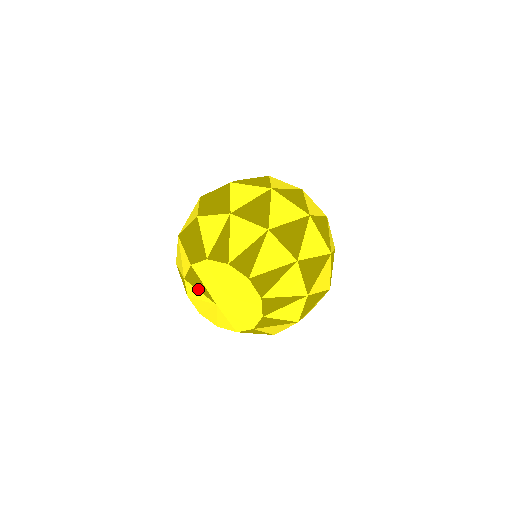
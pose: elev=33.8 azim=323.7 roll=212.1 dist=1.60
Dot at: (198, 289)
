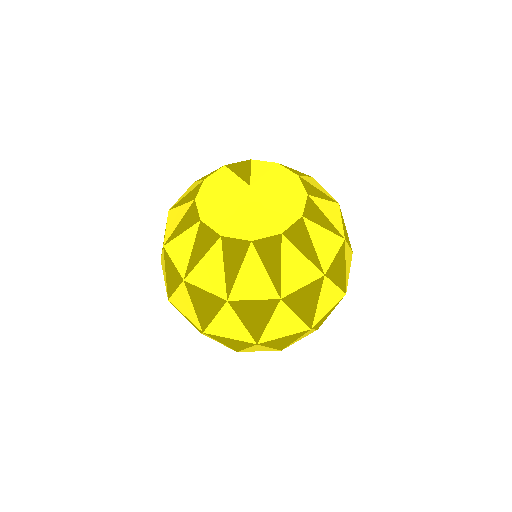
Dot at: (237, 173)
